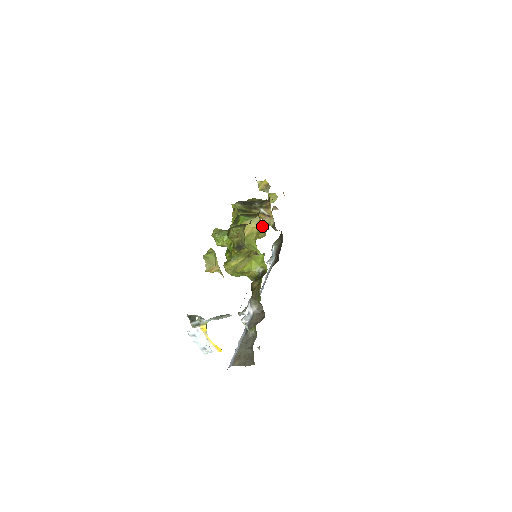
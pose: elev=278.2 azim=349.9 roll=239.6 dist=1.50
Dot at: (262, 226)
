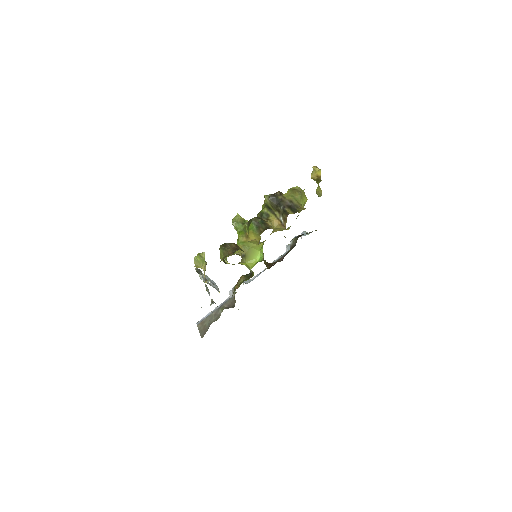
Dot at: (278, 230)
